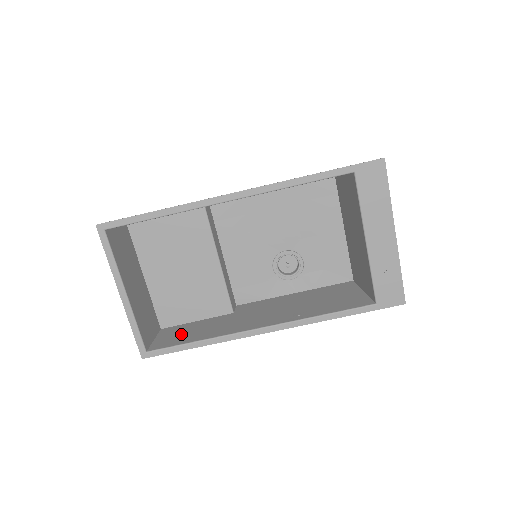
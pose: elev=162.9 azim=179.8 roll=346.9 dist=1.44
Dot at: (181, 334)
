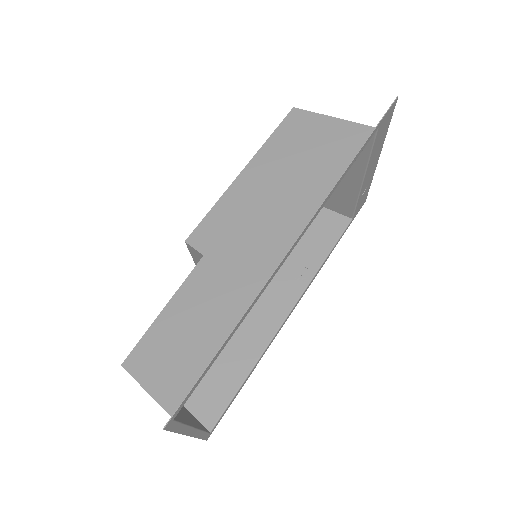
Dot at: (212, 382)
